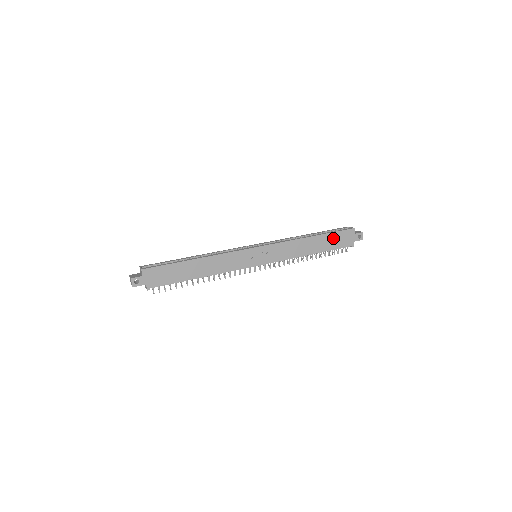
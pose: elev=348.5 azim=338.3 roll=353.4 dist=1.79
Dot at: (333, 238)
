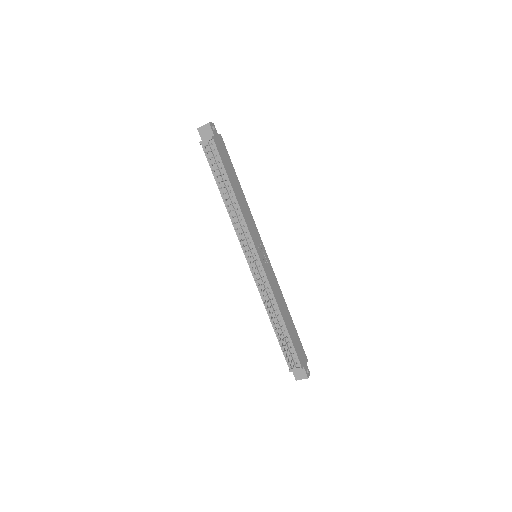
Dot at: (296, 338)
